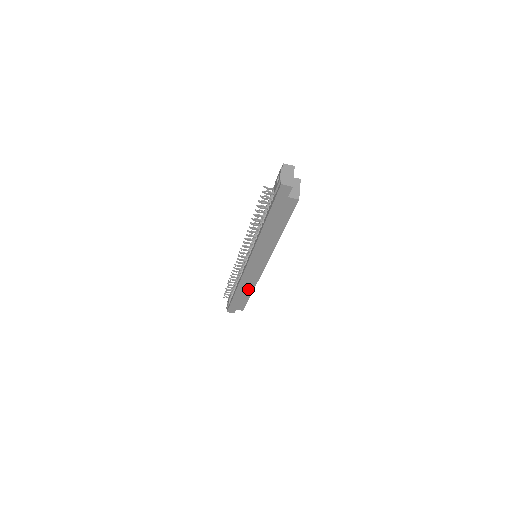
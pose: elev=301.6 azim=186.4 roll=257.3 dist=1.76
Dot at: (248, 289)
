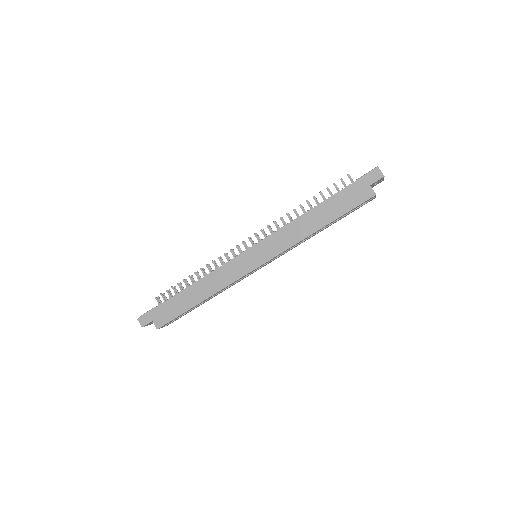
Dot at: (205, 292)
